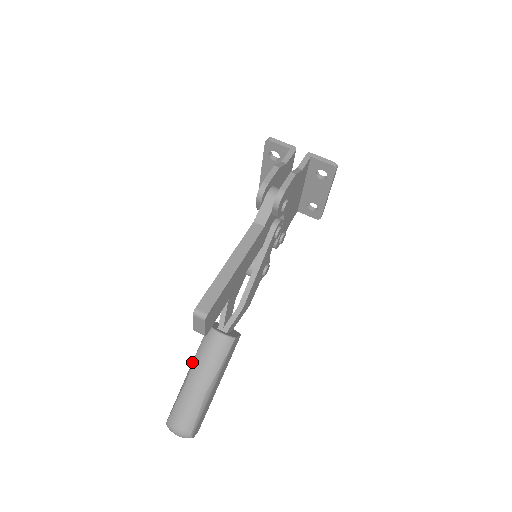
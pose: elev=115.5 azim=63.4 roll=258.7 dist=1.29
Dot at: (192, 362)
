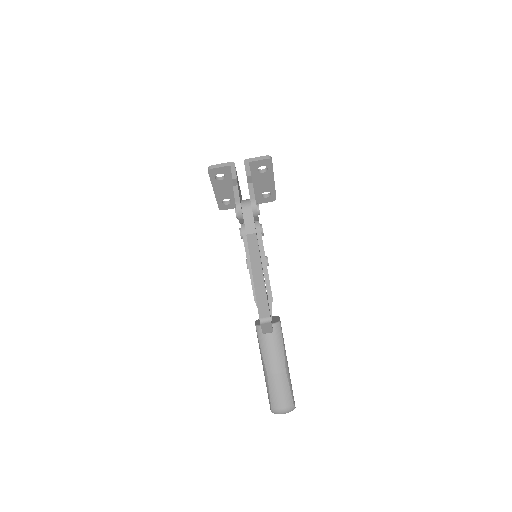
Dot at: (261, 358)
